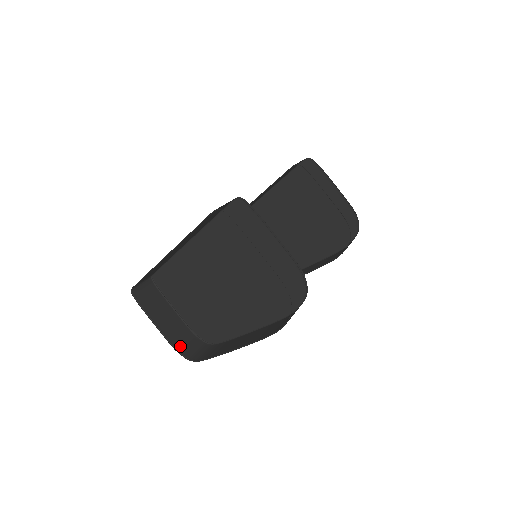
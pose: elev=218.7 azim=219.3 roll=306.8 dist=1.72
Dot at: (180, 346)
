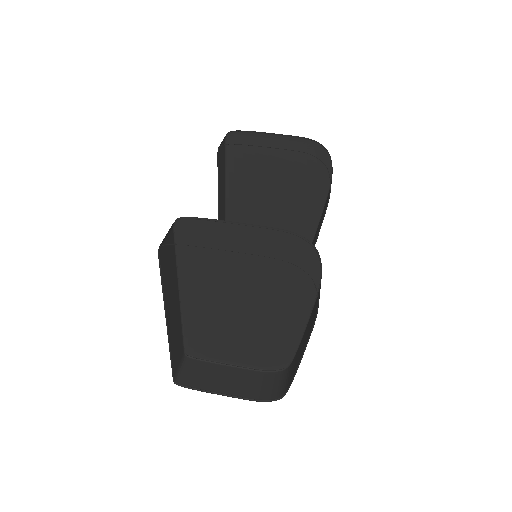
Dot at: (260, 394)
